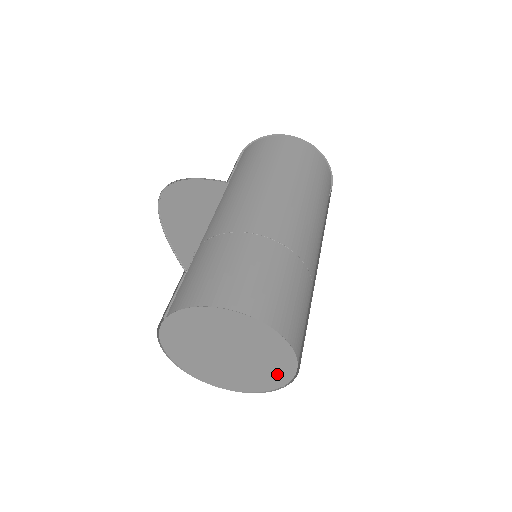
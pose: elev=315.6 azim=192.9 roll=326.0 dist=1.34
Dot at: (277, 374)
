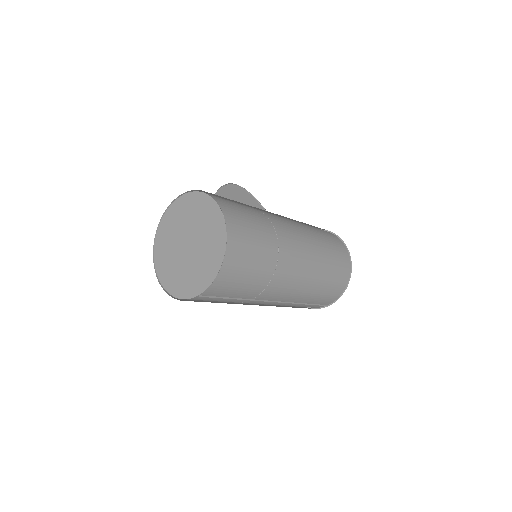
Dot at: (203, 278)
